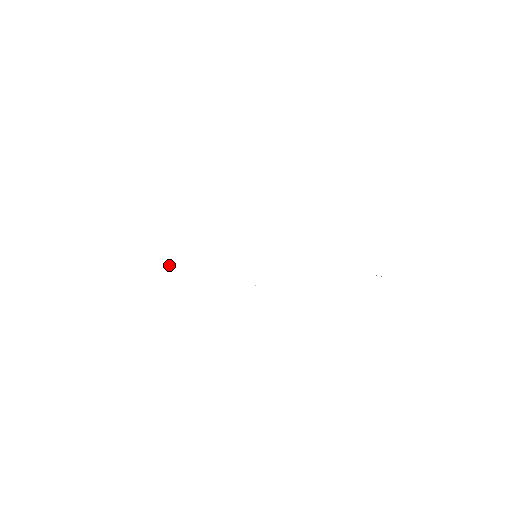
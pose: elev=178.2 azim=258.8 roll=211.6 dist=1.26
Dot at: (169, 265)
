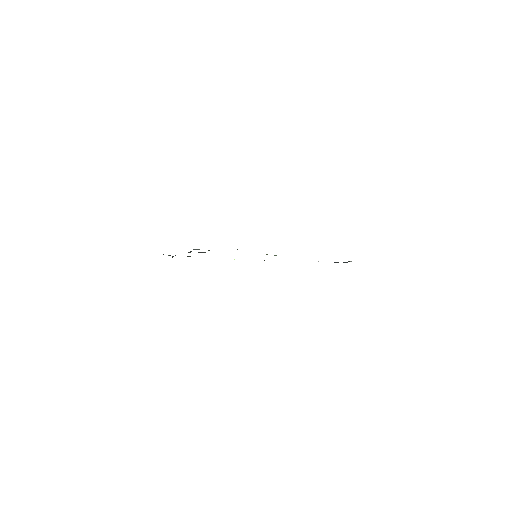
Dot at: (168, 255)
